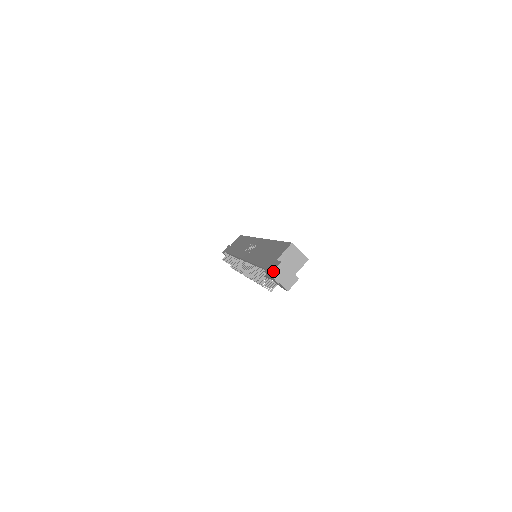
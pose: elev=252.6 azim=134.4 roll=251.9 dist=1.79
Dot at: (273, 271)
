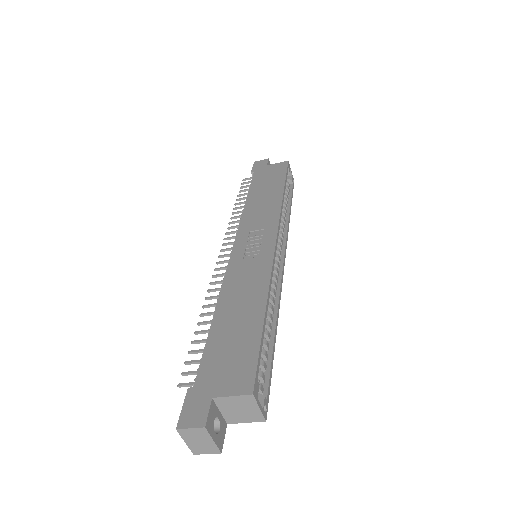
Dot at: (184, 429)
